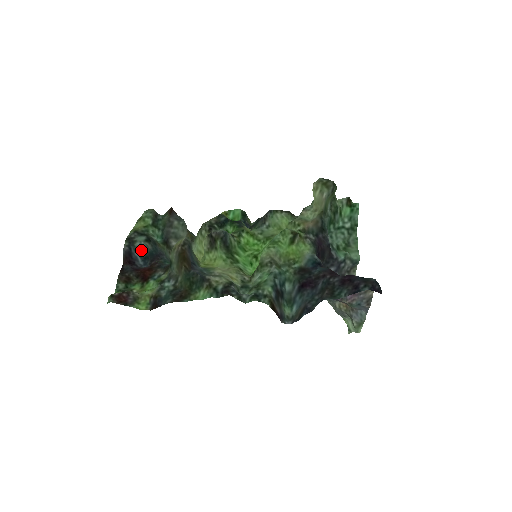
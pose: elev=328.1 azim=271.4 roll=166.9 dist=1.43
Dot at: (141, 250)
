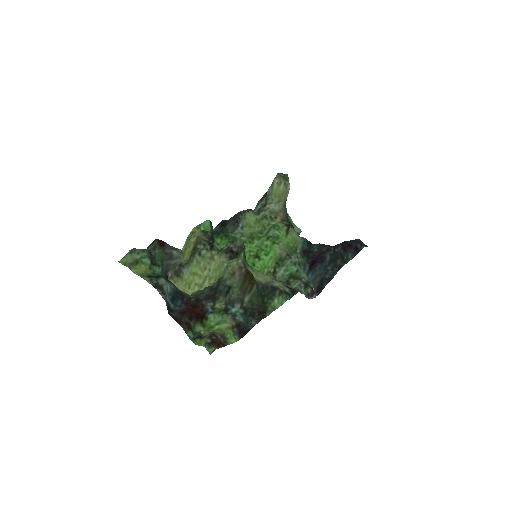
Dot at: (167, 293)
